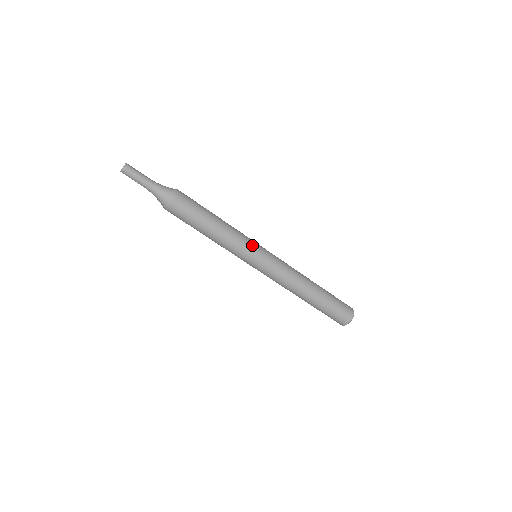
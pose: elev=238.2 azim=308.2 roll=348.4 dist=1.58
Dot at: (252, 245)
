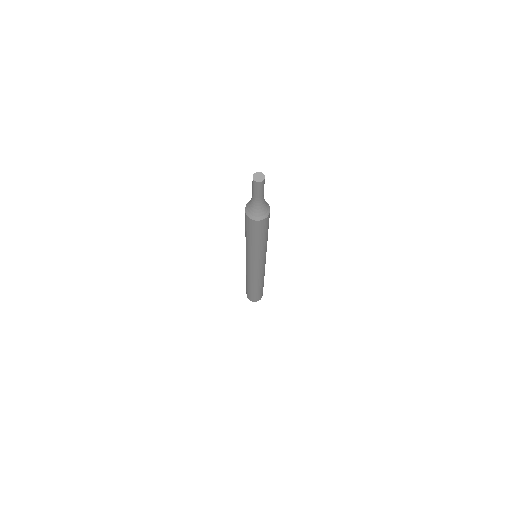
Dot at: (261, 259)
